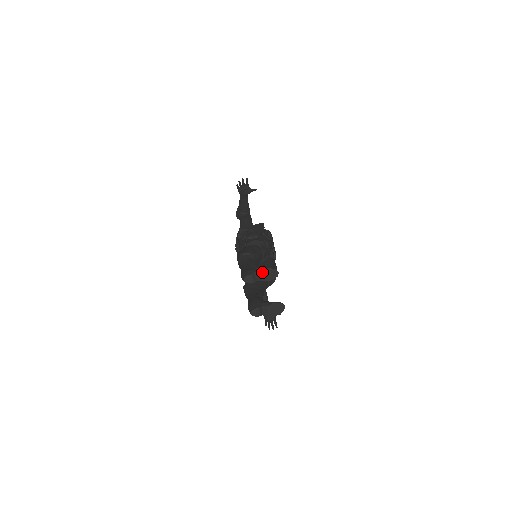
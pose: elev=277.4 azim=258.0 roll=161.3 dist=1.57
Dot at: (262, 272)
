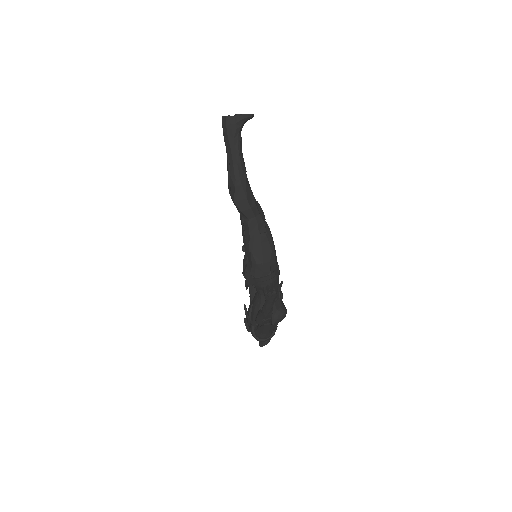
Dot at: occluded
